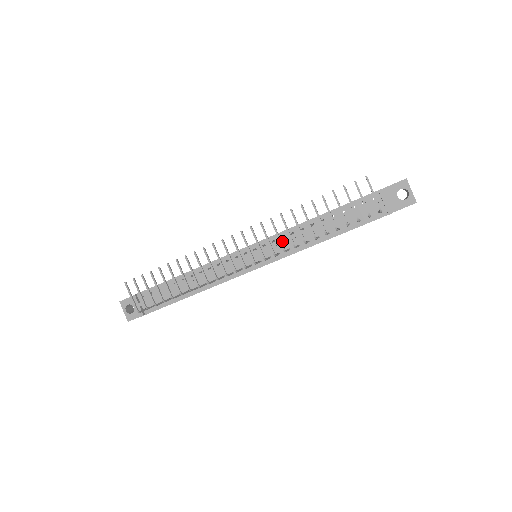
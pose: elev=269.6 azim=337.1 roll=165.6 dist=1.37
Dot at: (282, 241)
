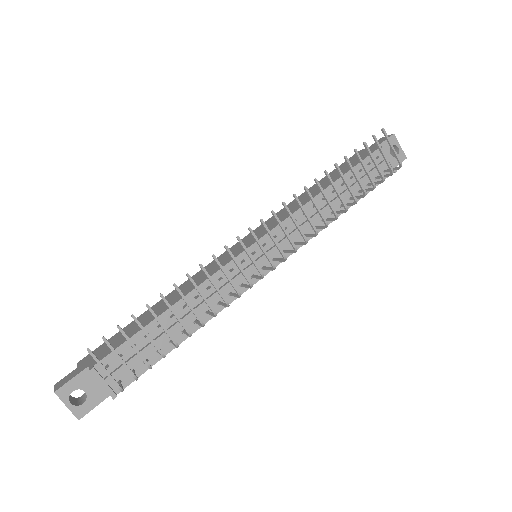
Dot at: (295, 226)
